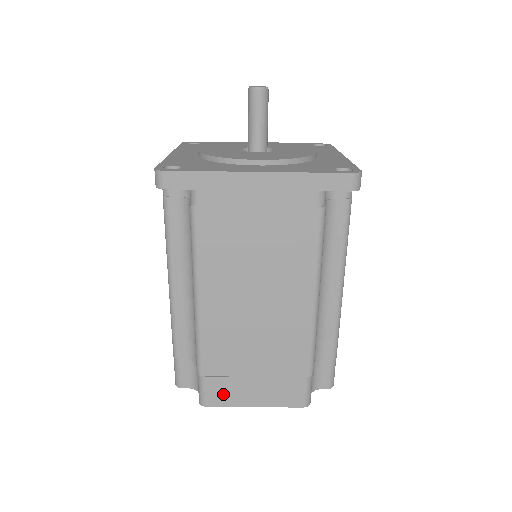
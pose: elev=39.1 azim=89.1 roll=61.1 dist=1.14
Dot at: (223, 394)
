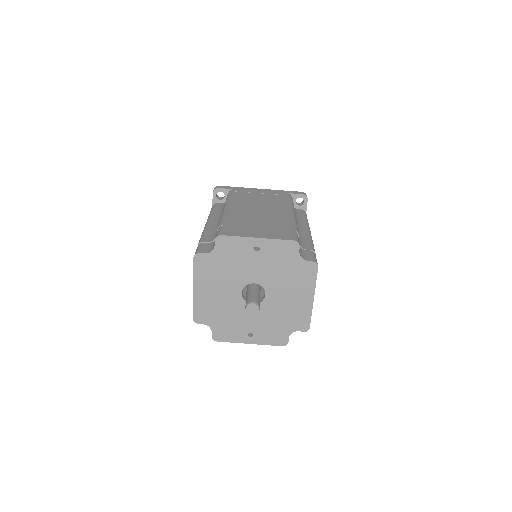
Dot at: (235, 232)
